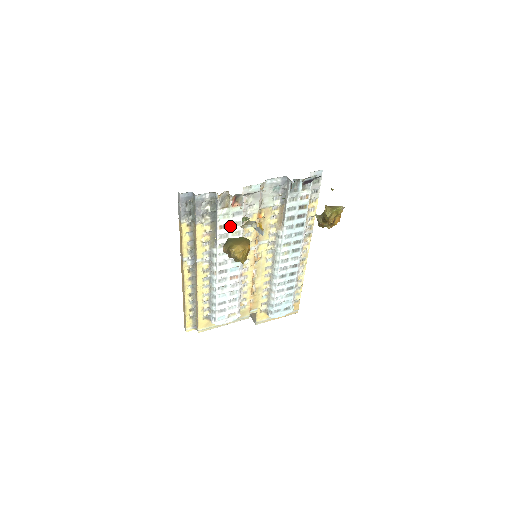
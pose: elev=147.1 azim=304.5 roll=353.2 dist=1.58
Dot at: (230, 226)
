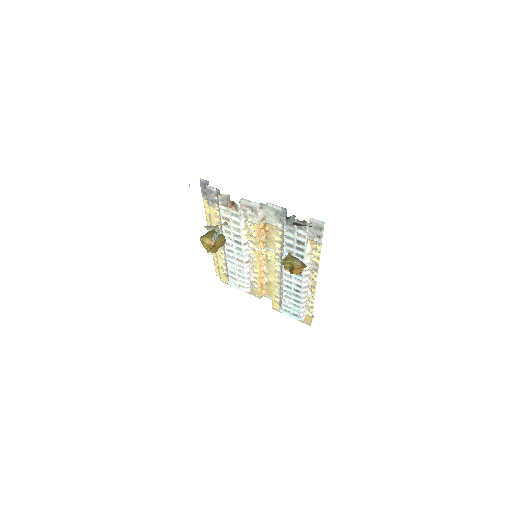
Dot at: (231, 221)
